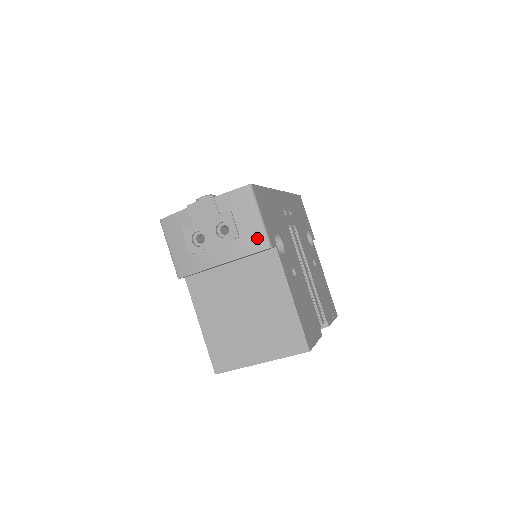
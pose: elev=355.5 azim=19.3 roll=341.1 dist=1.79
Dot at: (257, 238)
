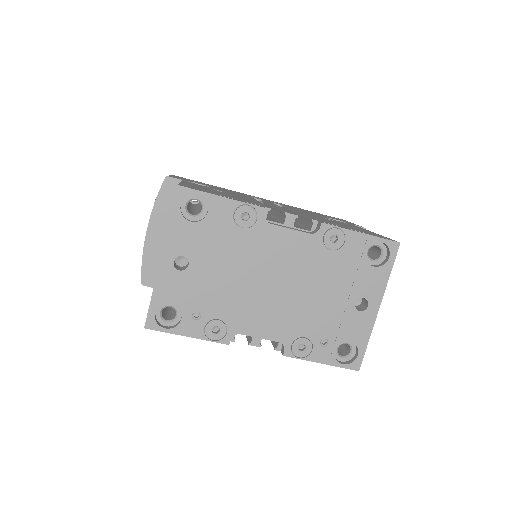
Dot at: occluded
